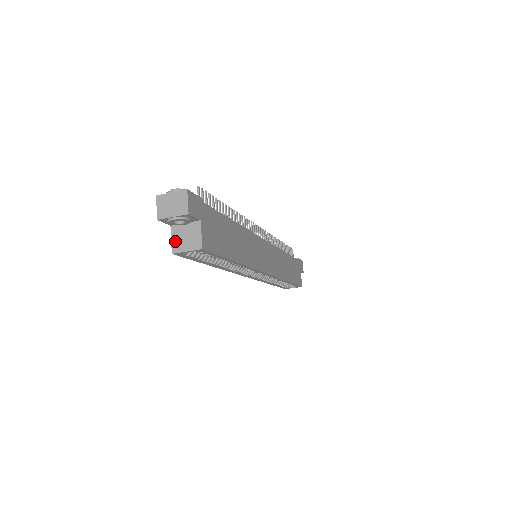
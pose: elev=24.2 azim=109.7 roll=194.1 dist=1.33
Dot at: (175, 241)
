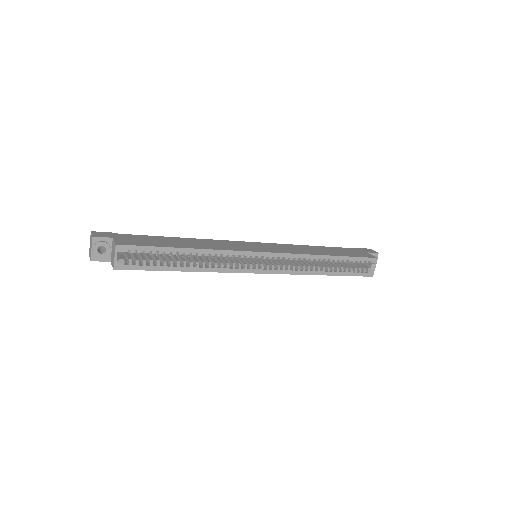
Dot at: (112, 263)
